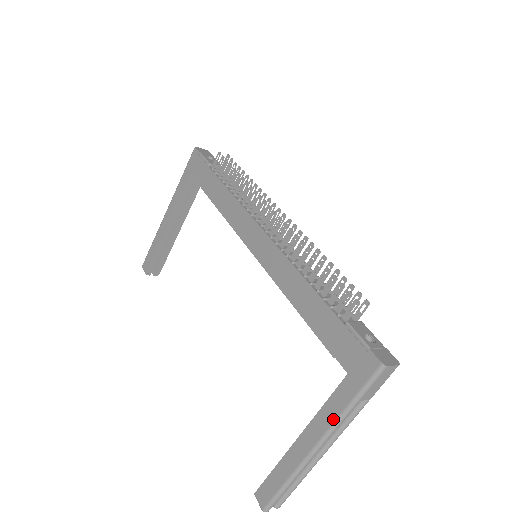
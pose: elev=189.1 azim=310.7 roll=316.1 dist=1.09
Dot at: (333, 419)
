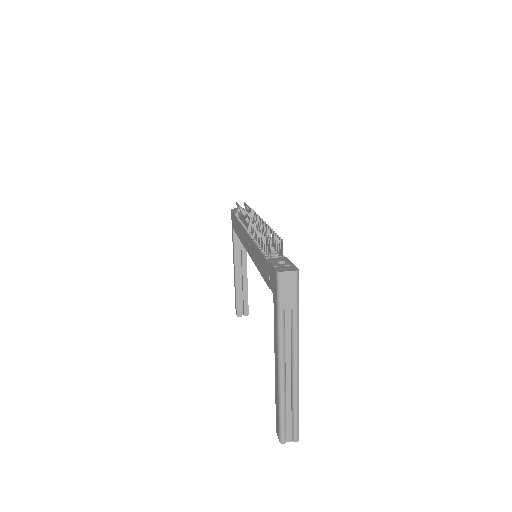
Dot at: (277, 334)
